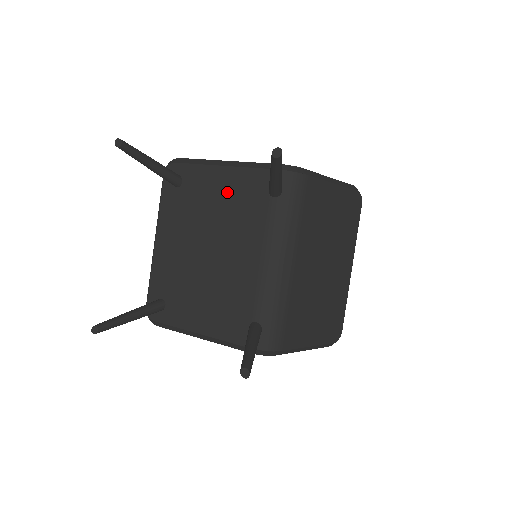
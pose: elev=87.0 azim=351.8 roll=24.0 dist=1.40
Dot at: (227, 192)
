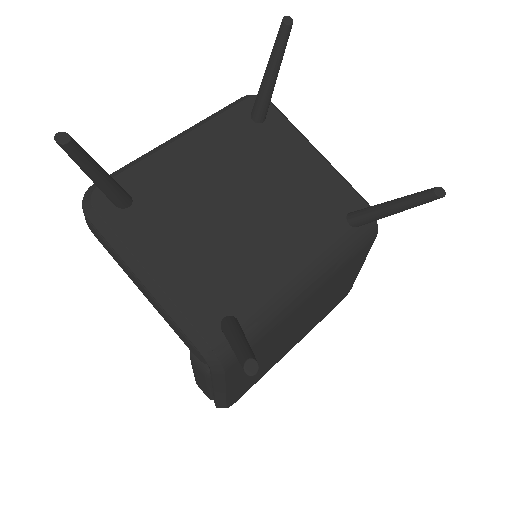
Dot at: (305, 176)
